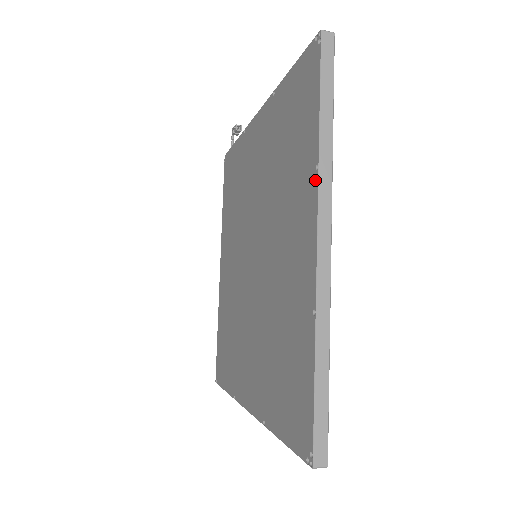
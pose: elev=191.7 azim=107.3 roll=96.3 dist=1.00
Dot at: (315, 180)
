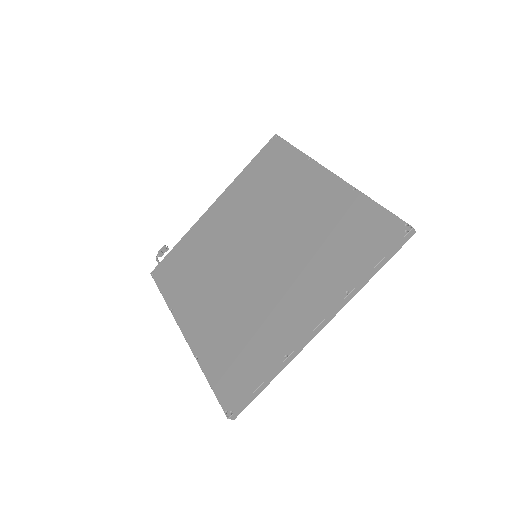
Dot at: (312, 162)
